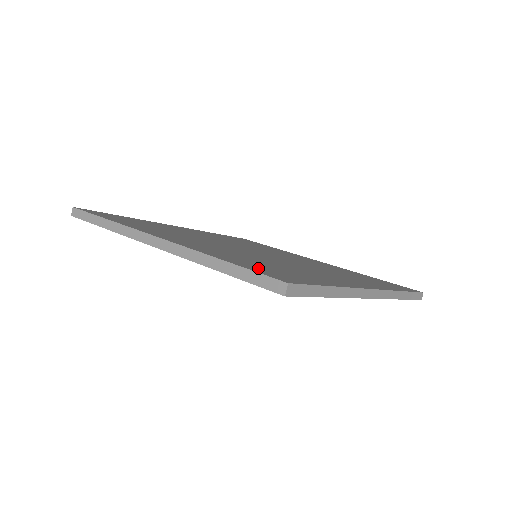
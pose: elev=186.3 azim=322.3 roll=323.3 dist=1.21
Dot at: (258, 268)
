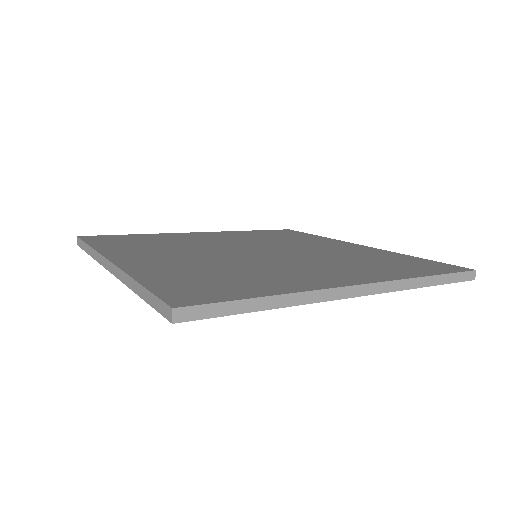
Dot at: (177, 286)
